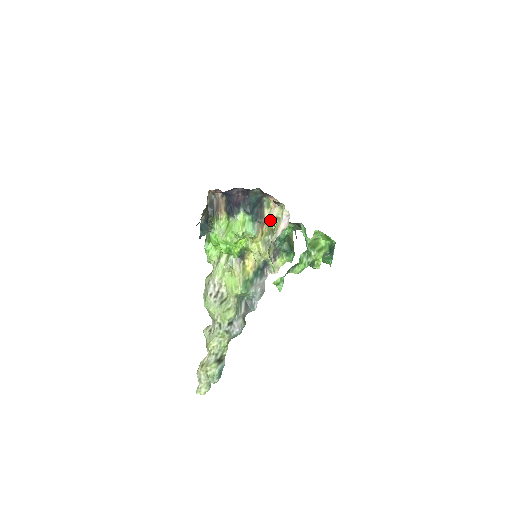
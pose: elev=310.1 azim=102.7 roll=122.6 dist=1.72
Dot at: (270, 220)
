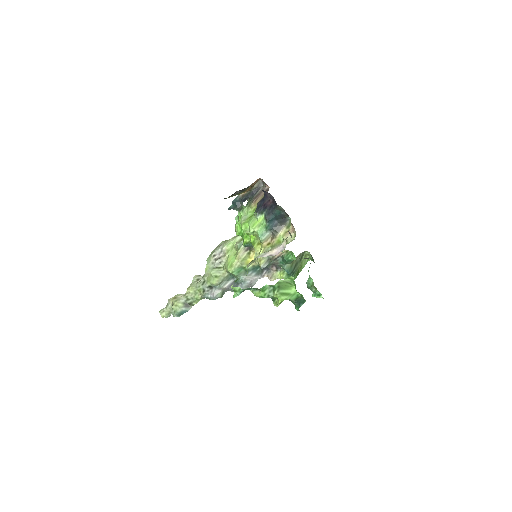
Dot at: (282, 238)
